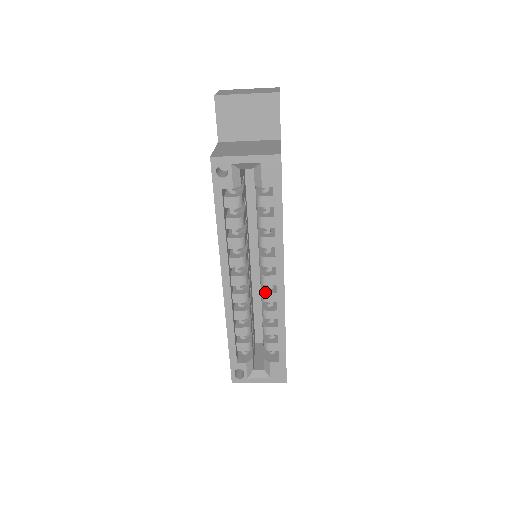
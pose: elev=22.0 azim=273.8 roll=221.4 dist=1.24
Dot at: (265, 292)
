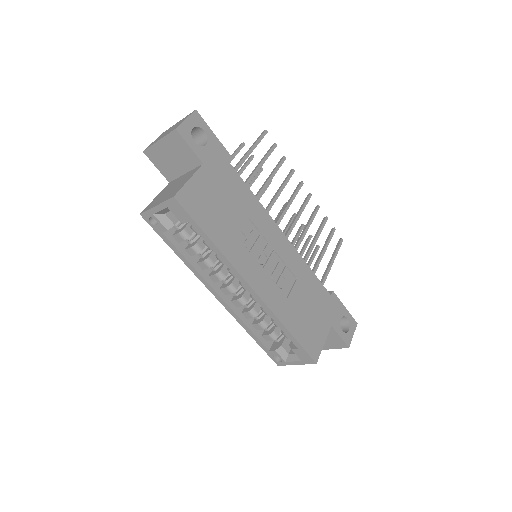
Dot at: (251, 295)
